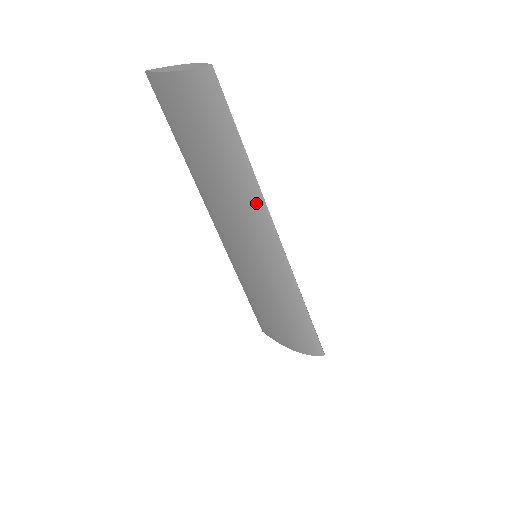
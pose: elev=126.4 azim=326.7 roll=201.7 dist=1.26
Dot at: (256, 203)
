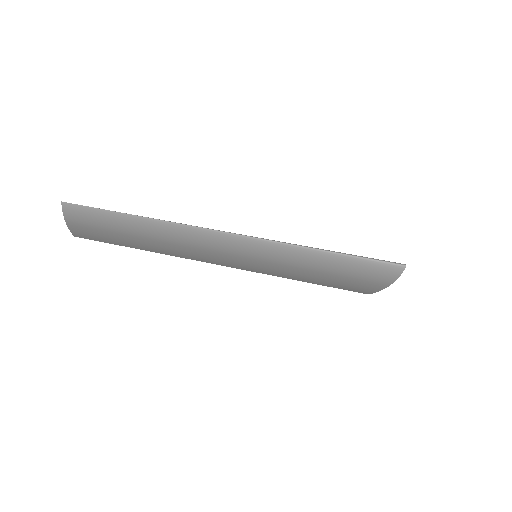
Dot at: (187, 232)
